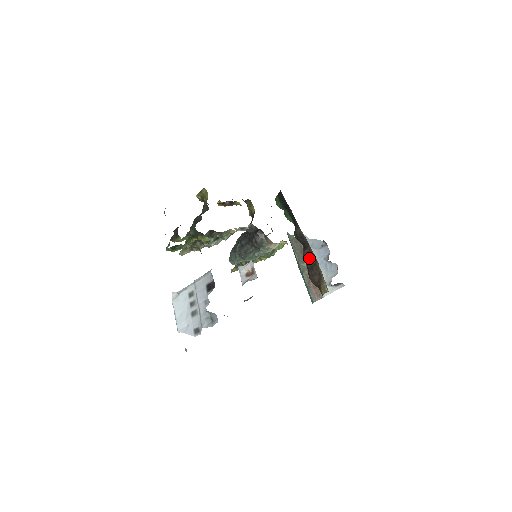
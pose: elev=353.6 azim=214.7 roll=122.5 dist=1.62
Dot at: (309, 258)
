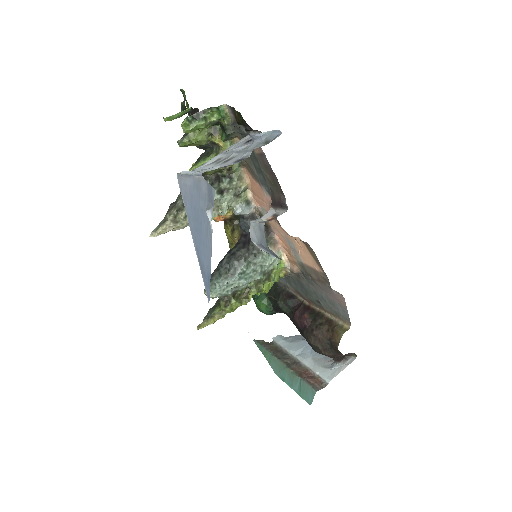
Dot at: (307, 311)
